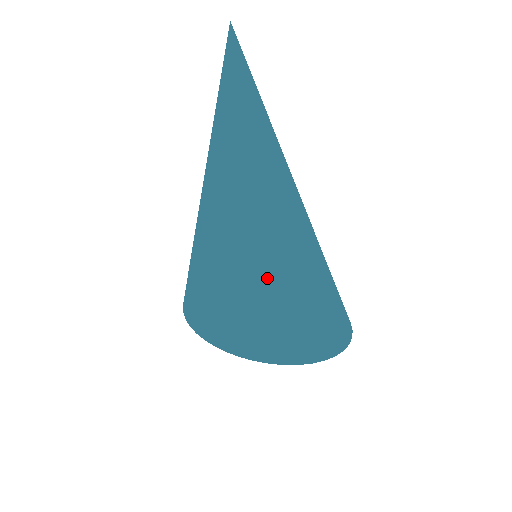
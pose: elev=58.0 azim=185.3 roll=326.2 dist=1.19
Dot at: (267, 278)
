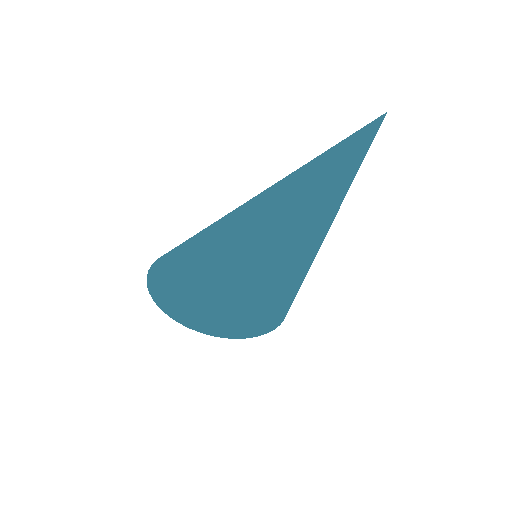
Dot at: (297, 282)
